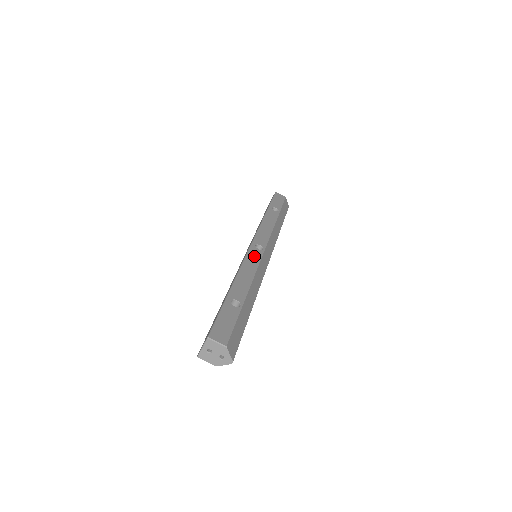
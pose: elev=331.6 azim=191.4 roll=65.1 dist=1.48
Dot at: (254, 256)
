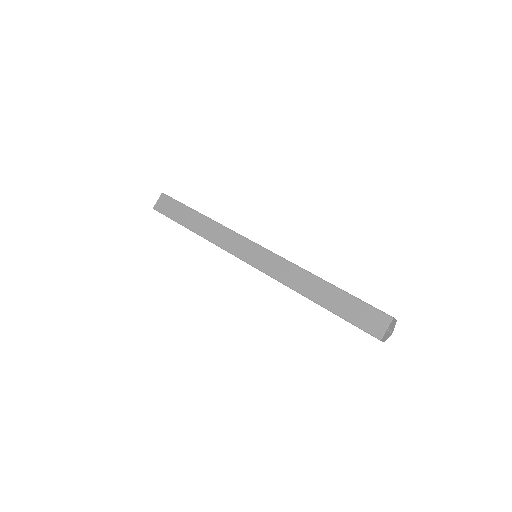
Dot at: occluded
